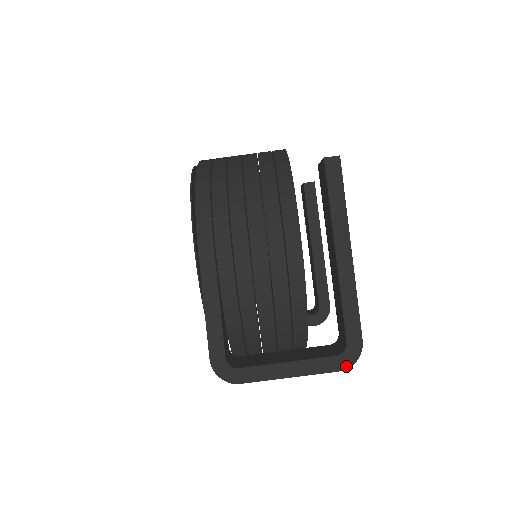
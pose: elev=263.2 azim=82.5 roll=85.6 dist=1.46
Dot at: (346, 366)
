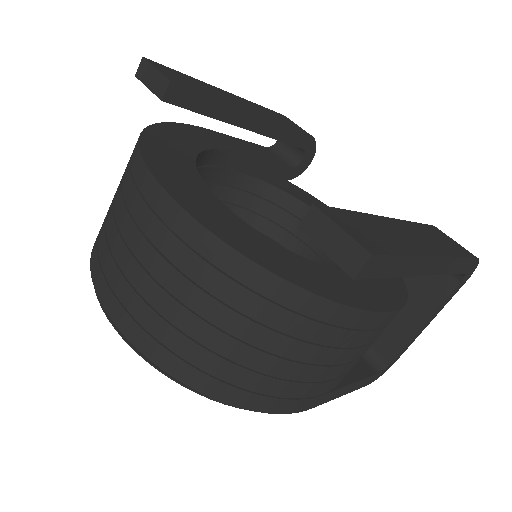
Dot at: (470, 276)
